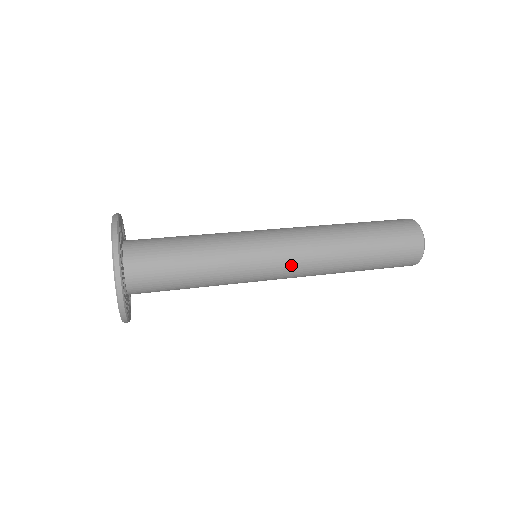
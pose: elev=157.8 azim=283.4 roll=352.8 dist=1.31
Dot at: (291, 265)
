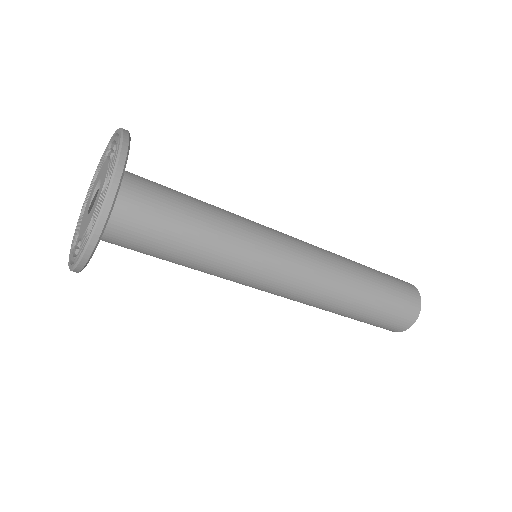
Dot at: (294, 283)
